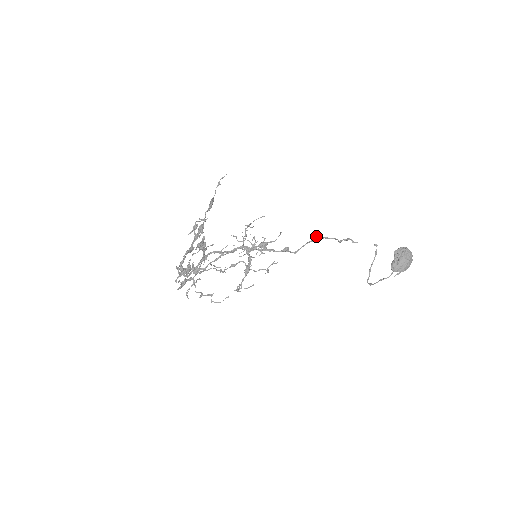
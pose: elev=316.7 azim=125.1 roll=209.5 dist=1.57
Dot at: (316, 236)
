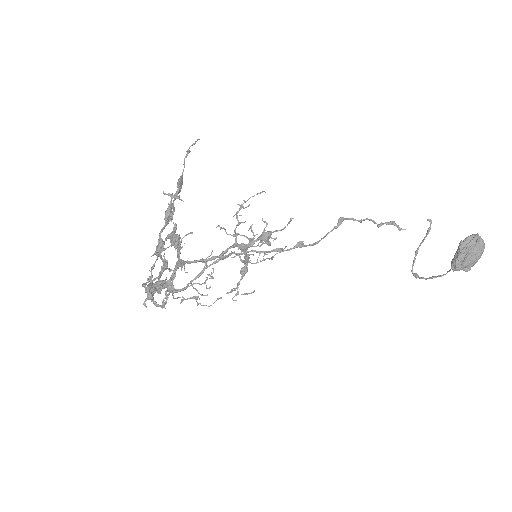
Dot at: (344, 218)
